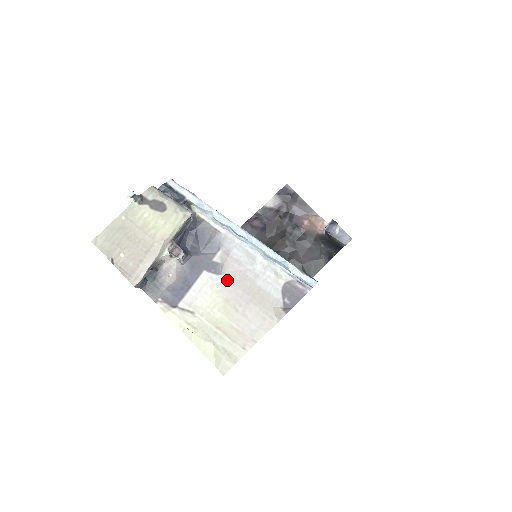
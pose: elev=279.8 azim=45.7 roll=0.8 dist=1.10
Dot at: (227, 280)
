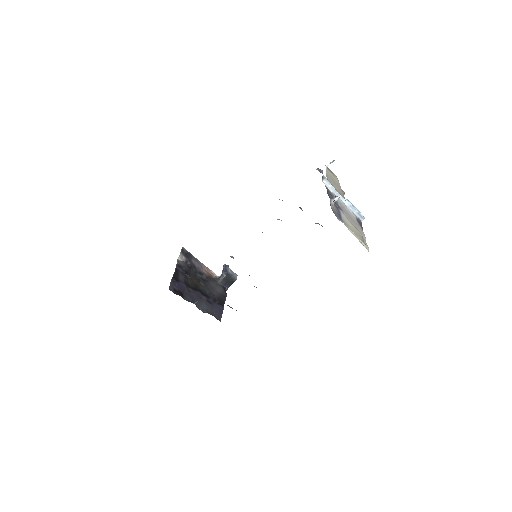
Dot at: (345, 214)
